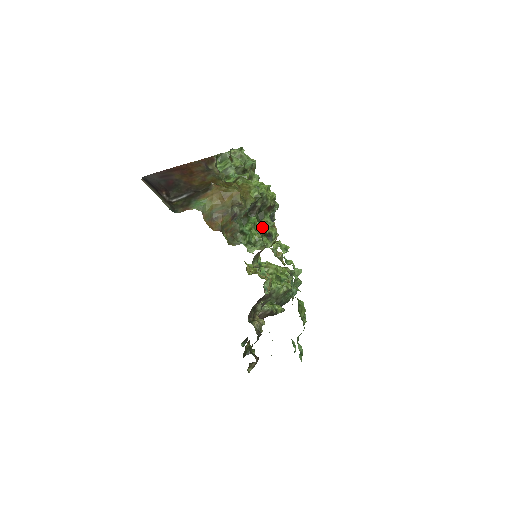
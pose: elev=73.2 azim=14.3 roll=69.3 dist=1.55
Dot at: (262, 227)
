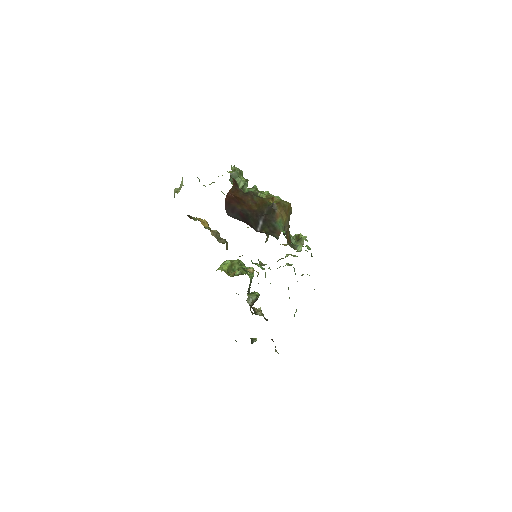
Dot at: occluded
